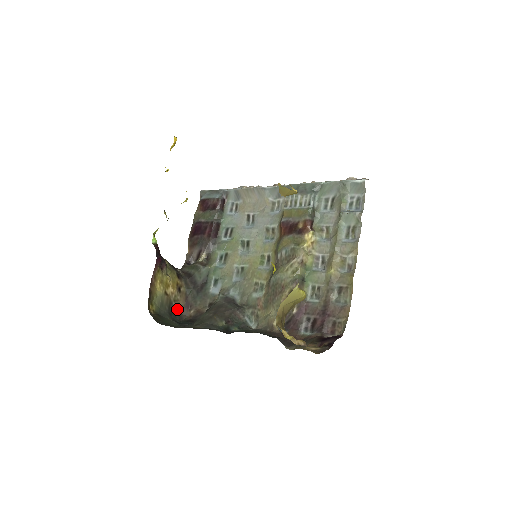
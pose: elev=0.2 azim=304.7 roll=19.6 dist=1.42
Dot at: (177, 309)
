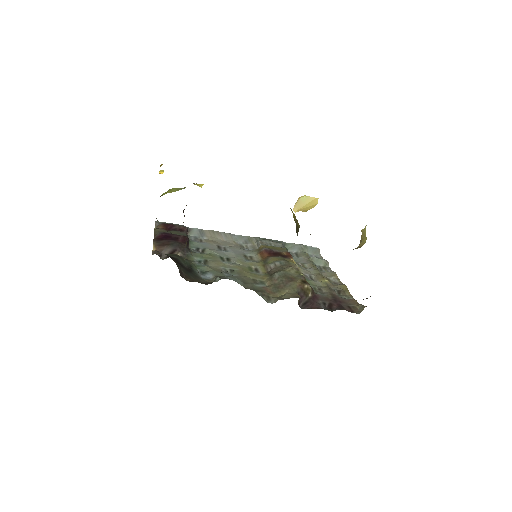
Dot at: occluded
